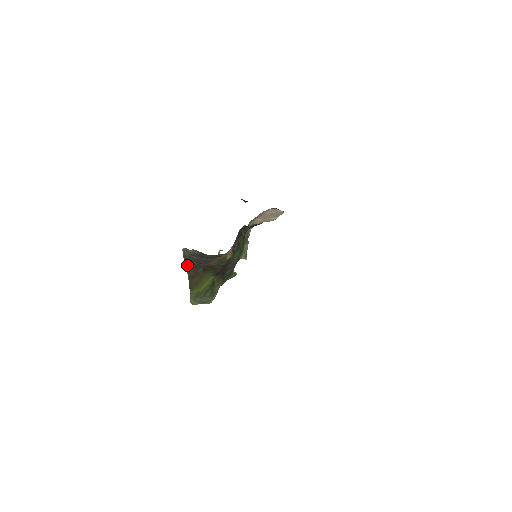
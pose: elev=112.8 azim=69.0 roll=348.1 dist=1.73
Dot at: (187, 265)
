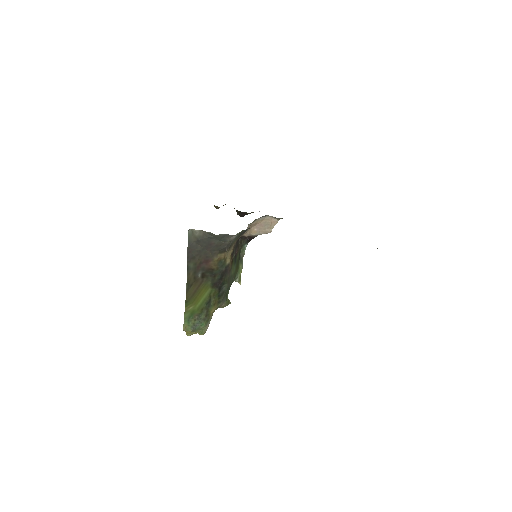
Dot at: (189, 260)
